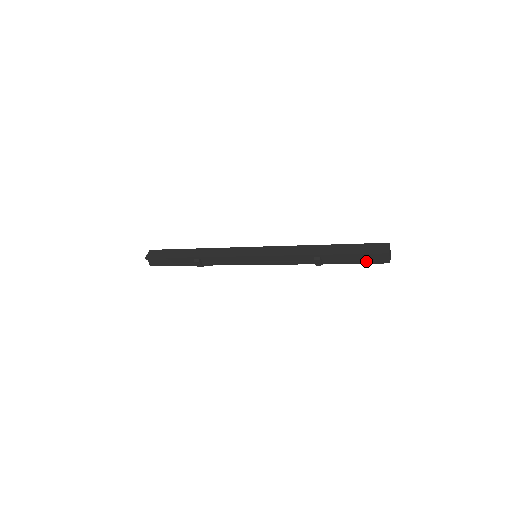
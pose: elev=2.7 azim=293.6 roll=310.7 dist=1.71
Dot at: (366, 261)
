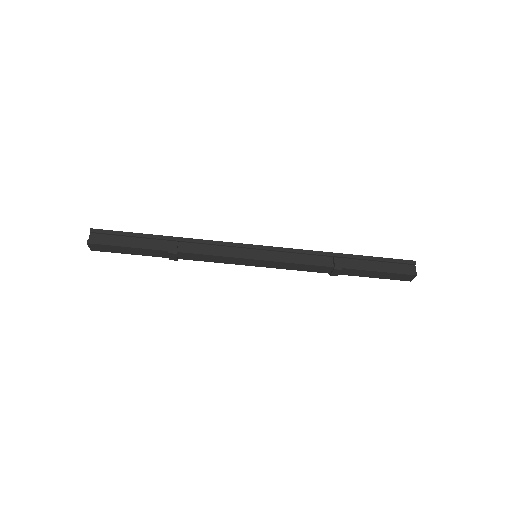
Dot at: (392, 269)
